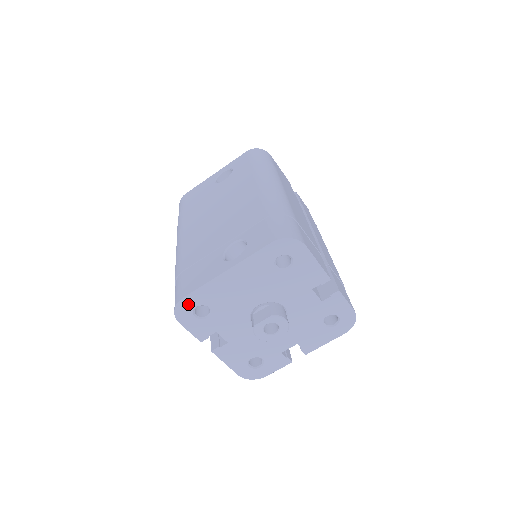
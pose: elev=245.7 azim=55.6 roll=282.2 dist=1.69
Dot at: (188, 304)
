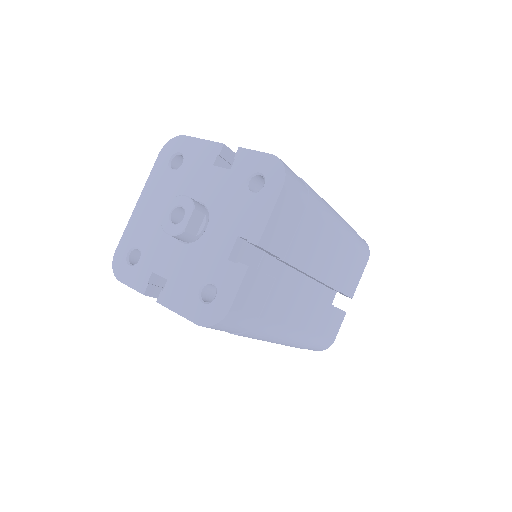
Dot at: (121, 255)
